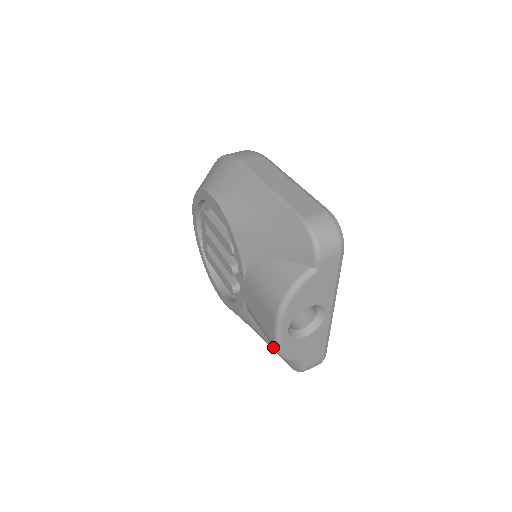
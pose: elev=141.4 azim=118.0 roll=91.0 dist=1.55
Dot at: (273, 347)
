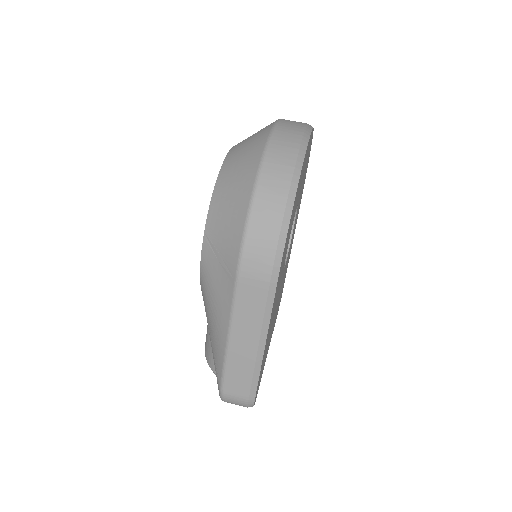
Dot at: occluded
